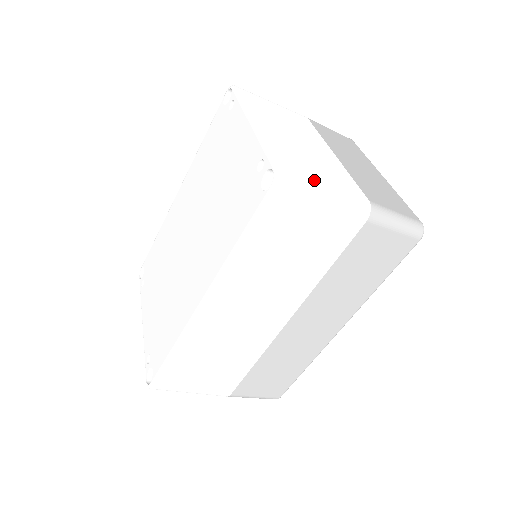
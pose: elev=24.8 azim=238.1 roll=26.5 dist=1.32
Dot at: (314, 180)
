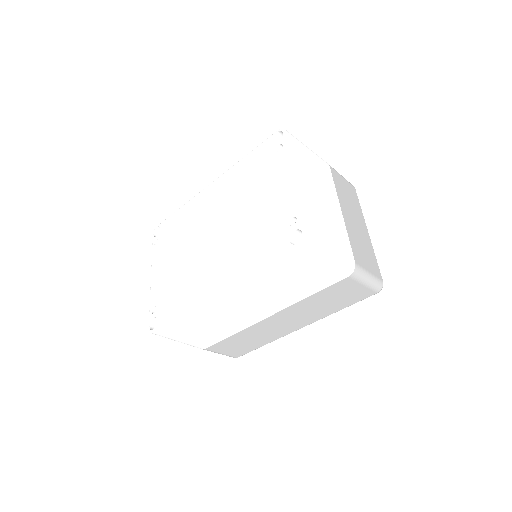
Dot at: (326, 244)
